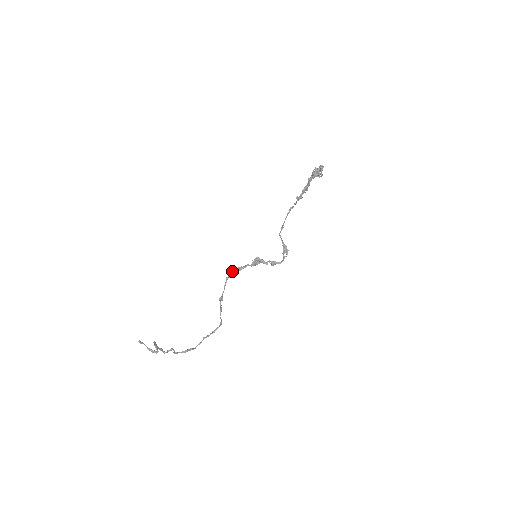
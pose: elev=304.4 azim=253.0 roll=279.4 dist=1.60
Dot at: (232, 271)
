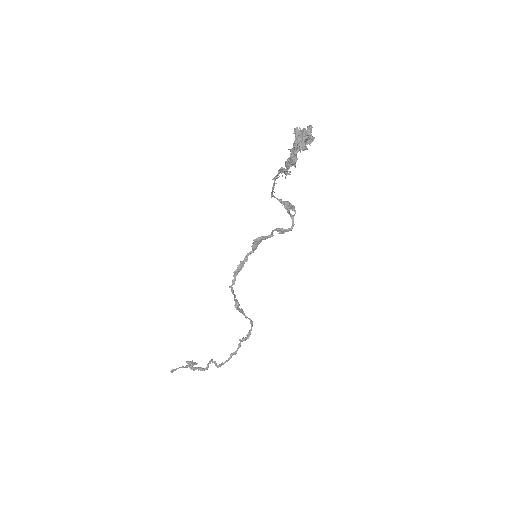
Dot at: occluded
